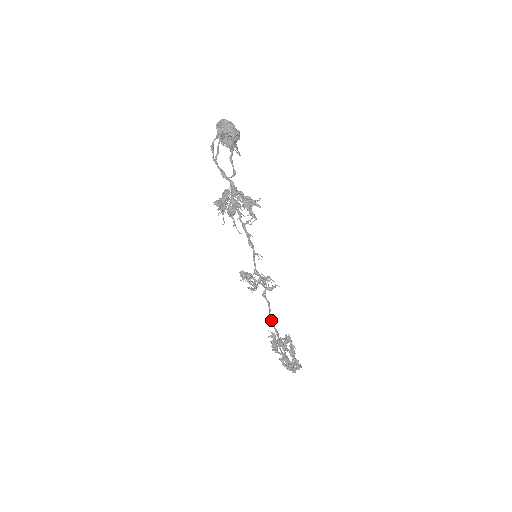
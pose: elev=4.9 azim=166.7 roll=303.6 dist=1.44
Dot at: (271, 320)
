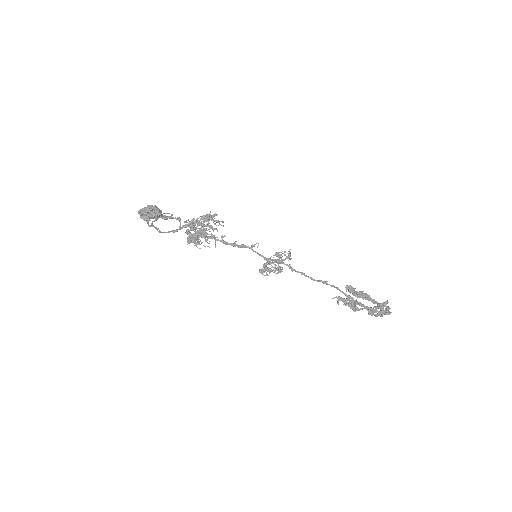
Dot at: occluded
